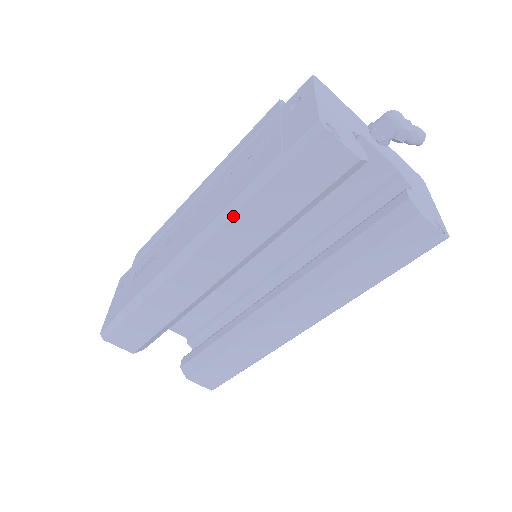
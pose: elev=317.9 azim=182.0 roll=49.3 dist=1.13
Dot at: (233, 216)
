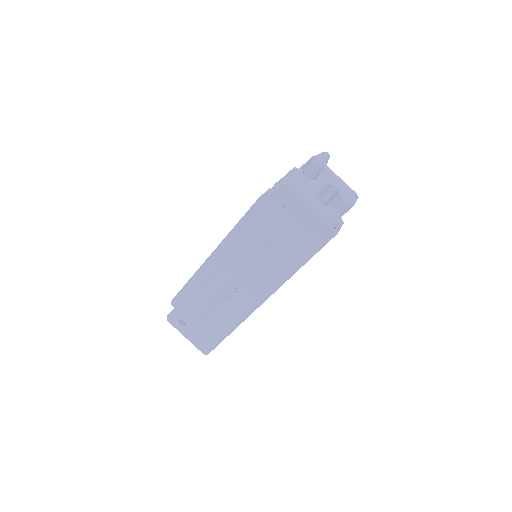
Dot at: occluded
